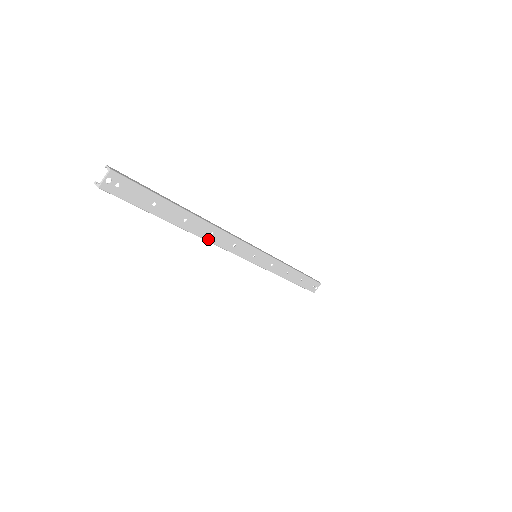
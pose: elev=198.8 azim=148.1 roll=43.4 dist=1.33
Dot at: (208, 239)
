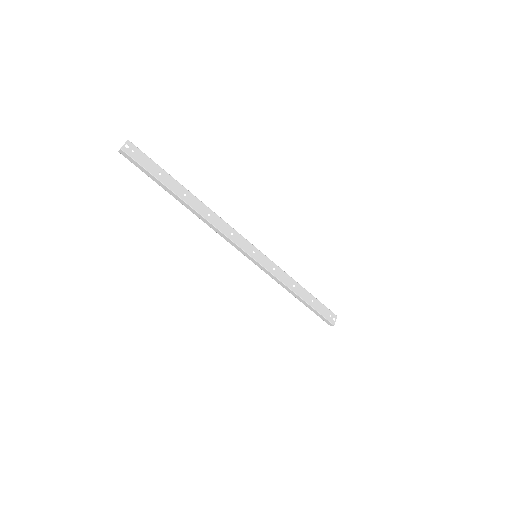
Dot at: (207, 219)
